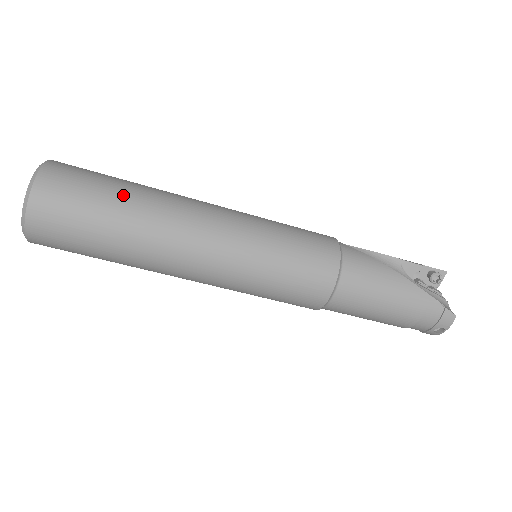
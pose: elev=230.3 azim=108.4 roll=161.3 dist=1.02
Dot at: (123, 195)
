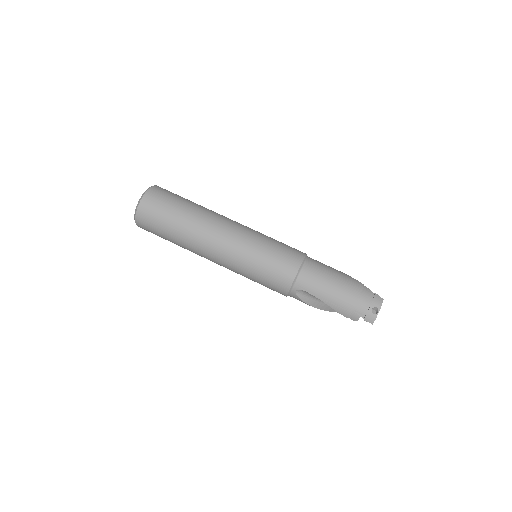
Dot at: occluded
